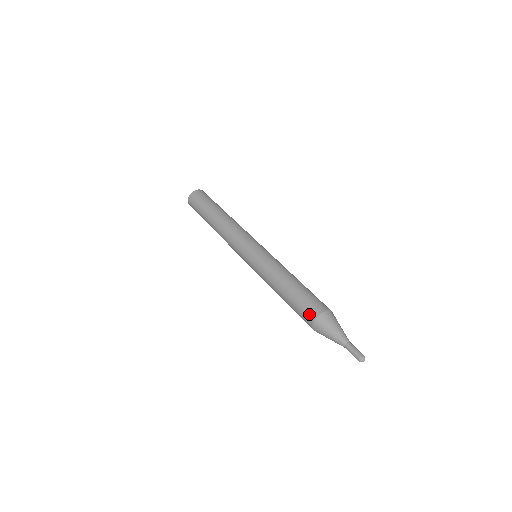
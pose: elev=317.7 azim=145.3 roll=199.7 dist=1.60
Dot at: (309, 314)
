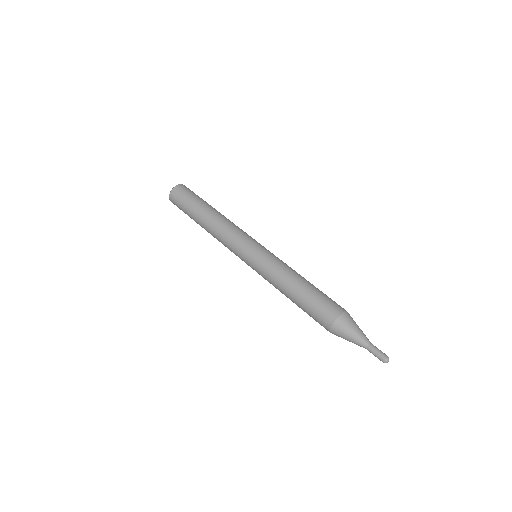
Dot at: (334, 308)
